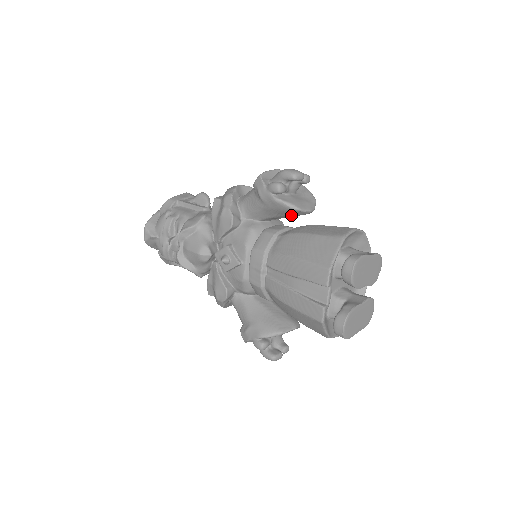
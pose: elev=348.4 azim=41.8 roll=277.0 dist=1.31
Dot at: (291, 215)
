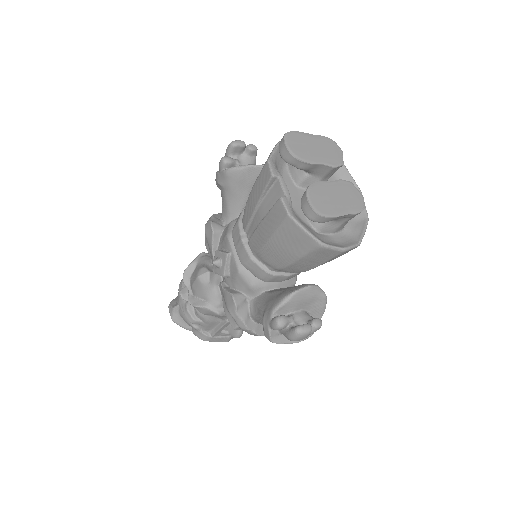
Dot at: (253, 183)
